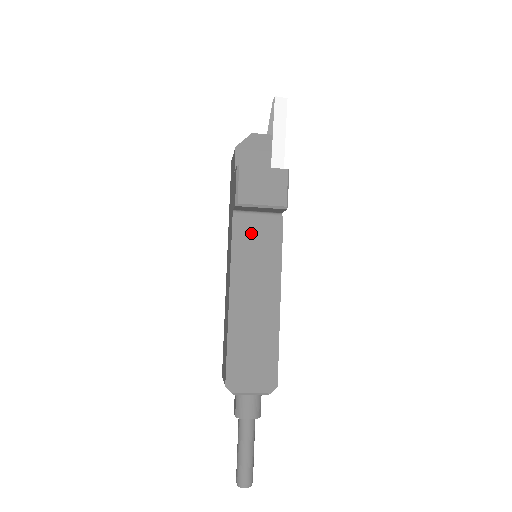
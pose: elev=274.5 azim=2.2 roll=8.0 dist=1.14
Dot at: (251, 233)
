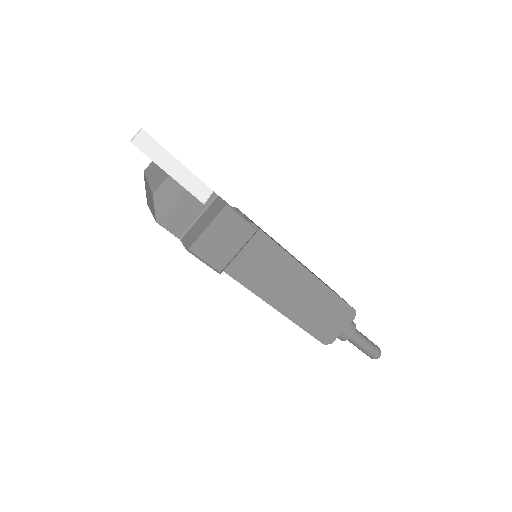
Dot at: (243, 260)
